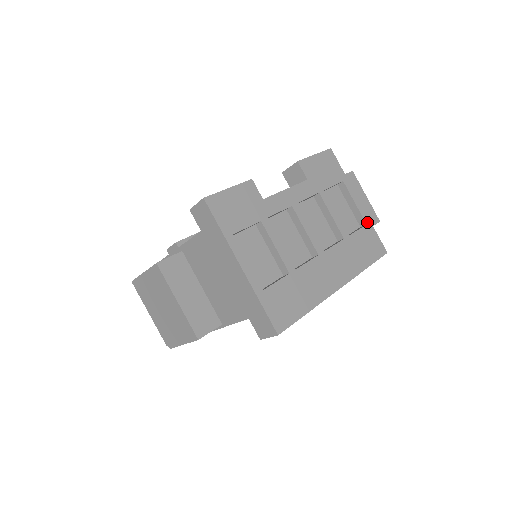
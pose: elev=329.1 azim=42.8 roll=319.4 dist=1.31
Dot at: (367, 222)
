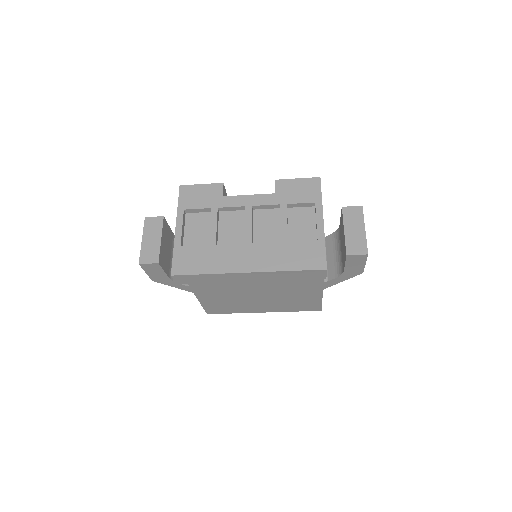
Dot at: (320, 239)
